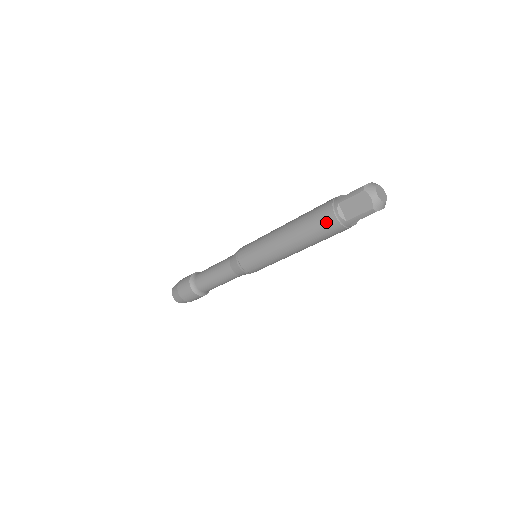
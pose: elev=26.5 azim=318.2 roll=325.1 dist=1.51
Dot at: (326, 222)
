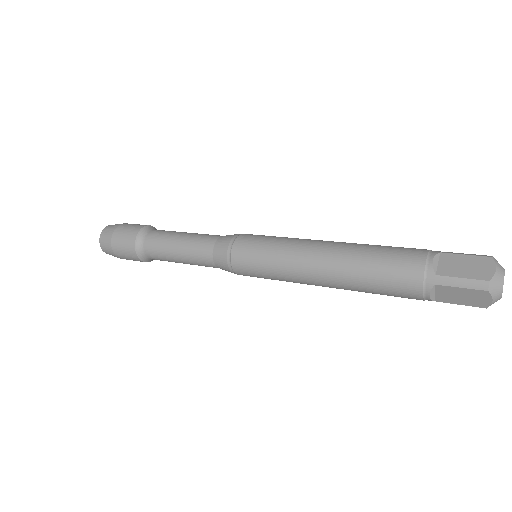
Dot at: (403, 295)
